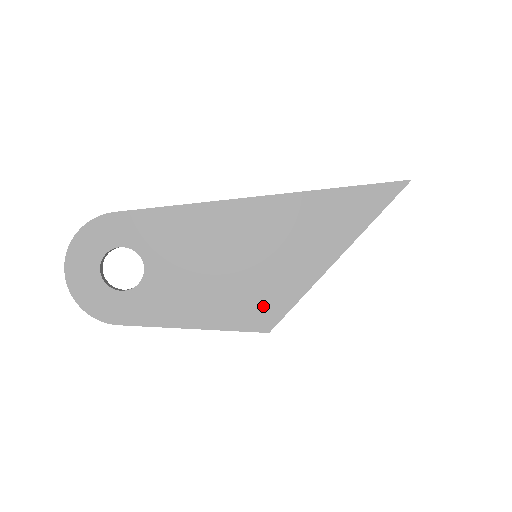
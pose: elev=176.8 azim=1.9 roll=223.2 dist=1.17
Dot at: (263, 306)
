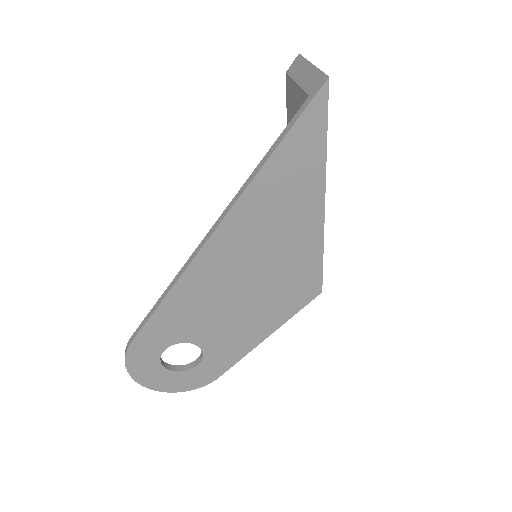
Dot at: (300, 285)
